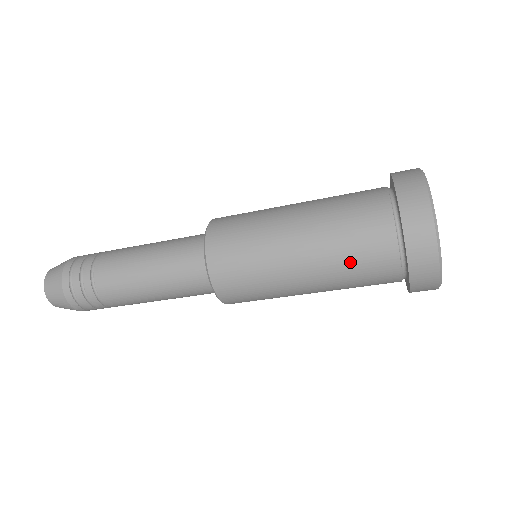
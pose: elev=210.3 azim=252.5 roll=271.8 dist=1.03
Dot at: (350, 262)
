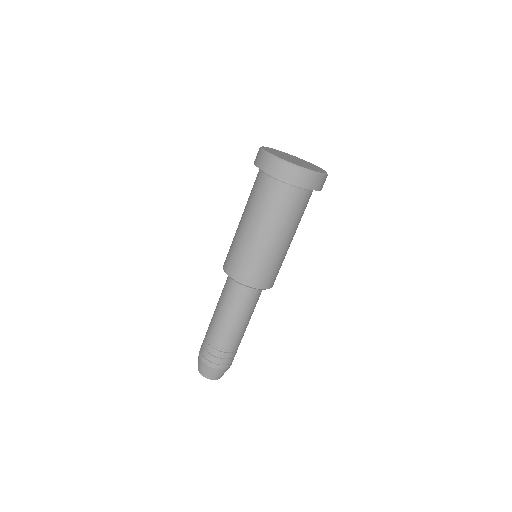
Dot at: (251, 195)
